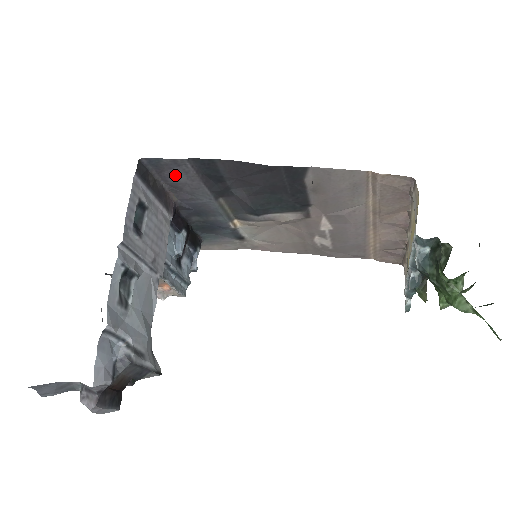
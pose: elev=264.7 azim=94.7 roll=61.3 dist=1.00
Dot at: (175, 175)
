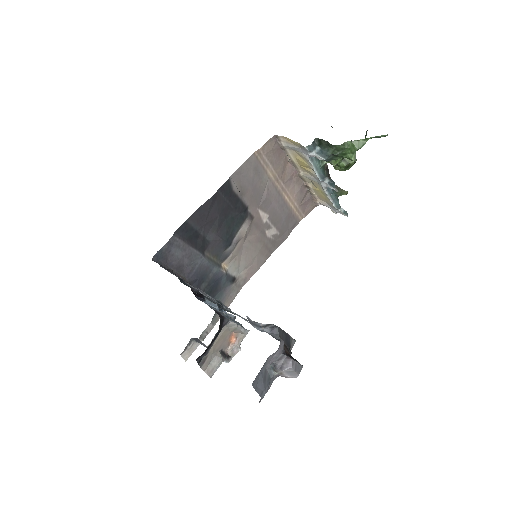
Dot at: (174, 255)
